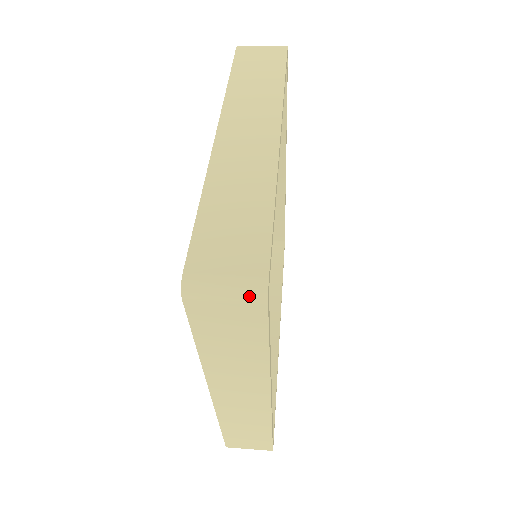
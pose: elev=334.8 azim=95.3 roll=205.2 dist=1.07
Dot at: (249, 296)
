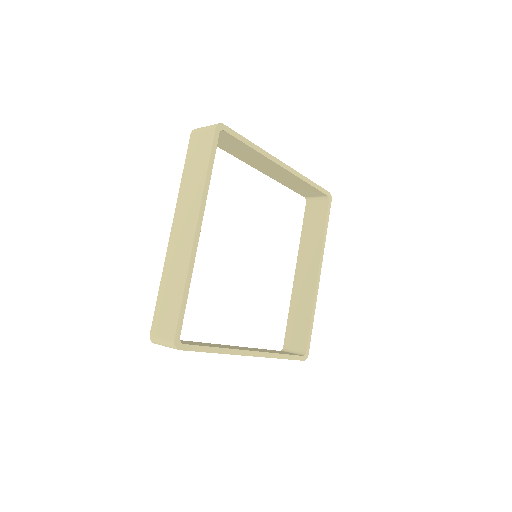
Dot at: (171, 347)
